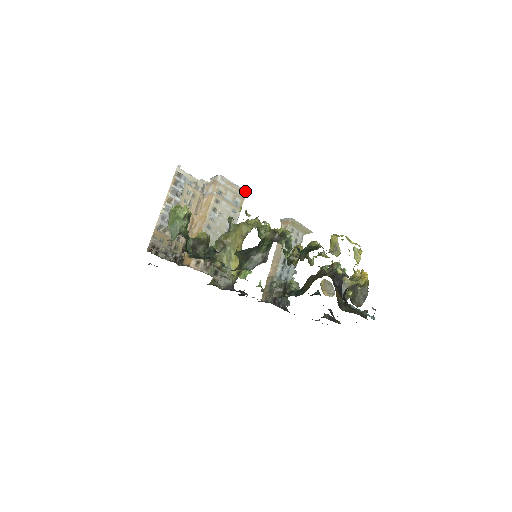
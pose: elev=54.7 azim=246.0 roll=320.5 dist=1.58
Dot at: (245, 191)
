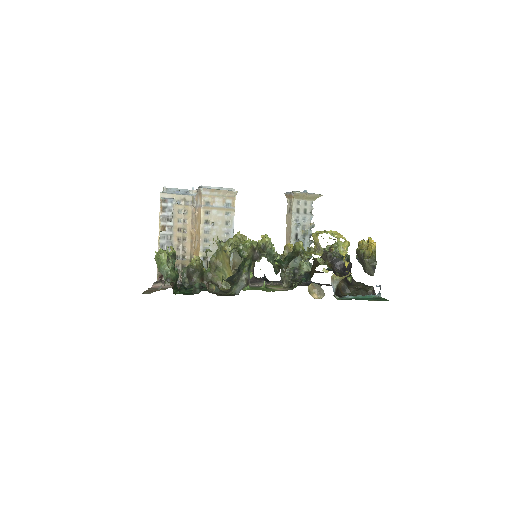
Dot at: (234, 189)
